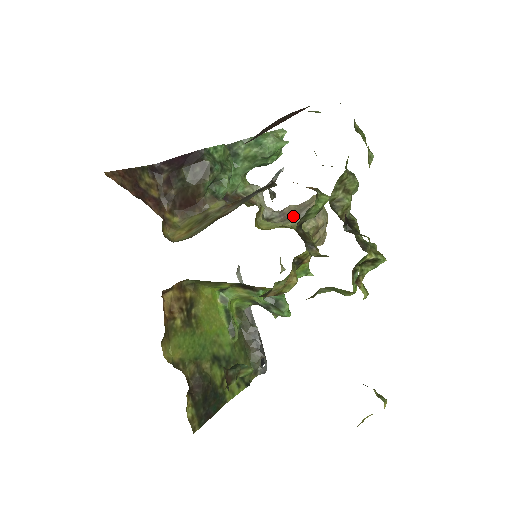
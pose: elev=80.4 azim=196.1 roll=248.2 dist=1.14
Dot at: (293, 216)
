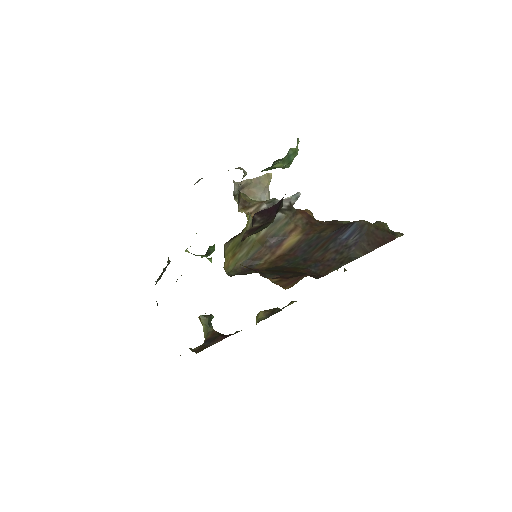
Dot at: (253, 195)
